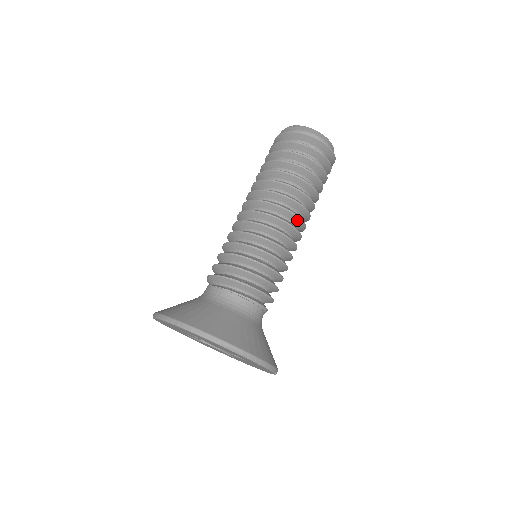
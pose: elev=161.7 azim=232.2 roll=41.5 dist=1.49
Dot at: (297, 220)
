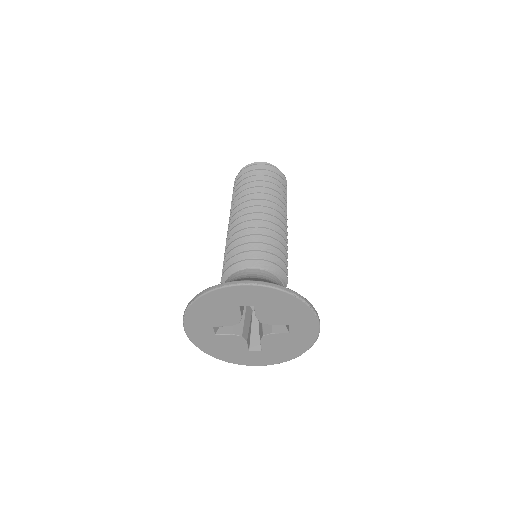
Dot at: occluded
